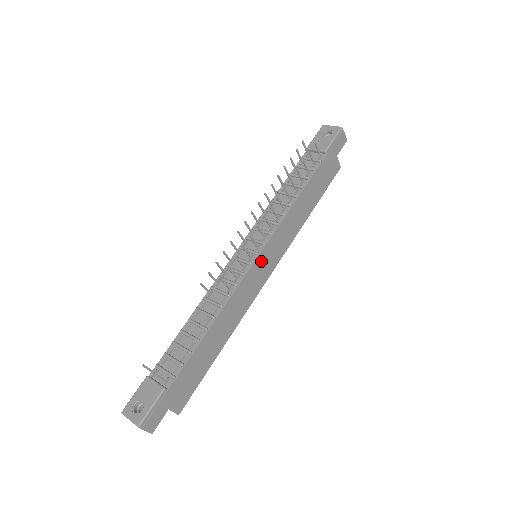
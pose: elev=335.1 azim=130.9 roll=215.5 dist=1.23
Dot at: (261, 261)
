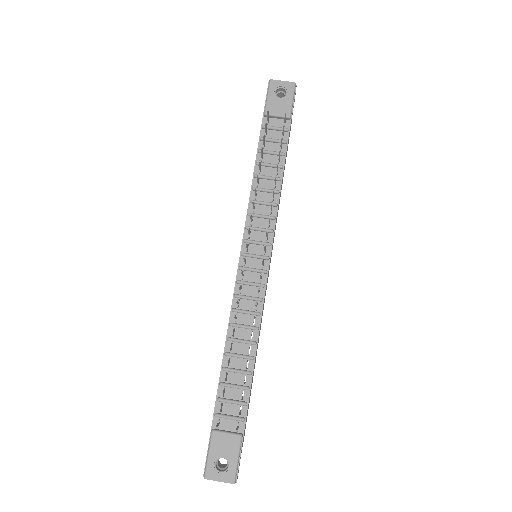
Dot at: occluded
